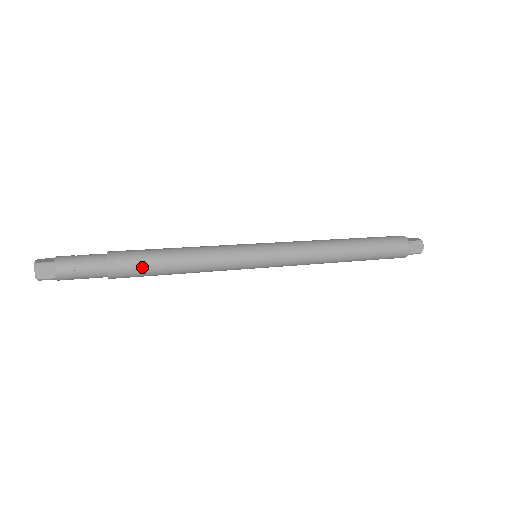
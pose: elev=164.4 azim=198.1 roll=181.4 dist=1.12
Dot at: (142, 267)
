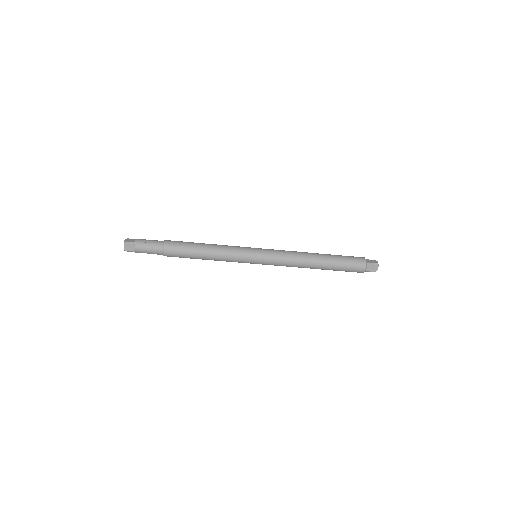
Dot at: (183, 253)
